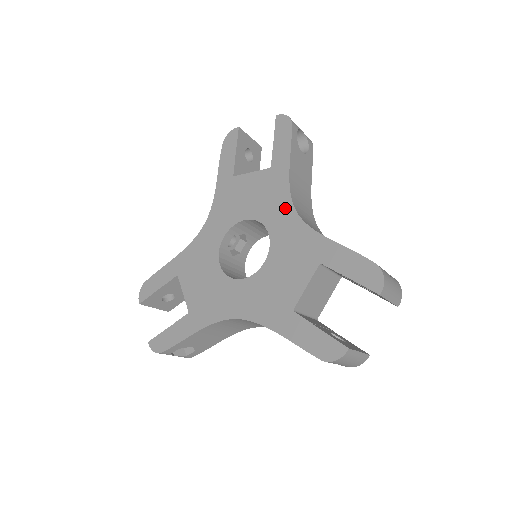
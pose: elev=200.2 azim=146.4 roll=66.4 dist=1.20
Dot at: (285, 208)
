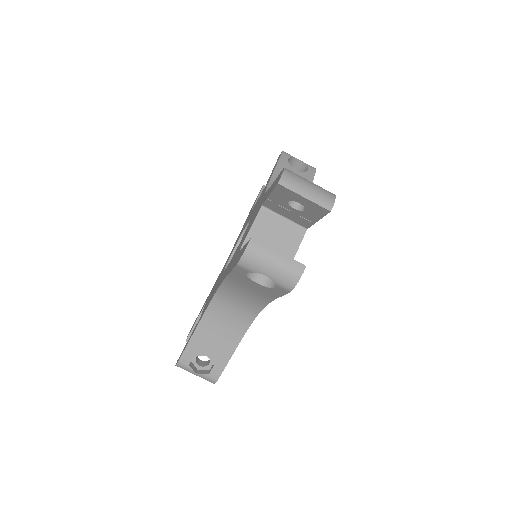
Dot at: (261, 197)
